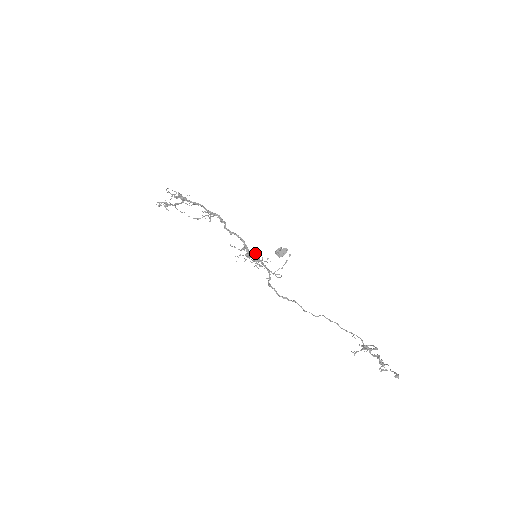
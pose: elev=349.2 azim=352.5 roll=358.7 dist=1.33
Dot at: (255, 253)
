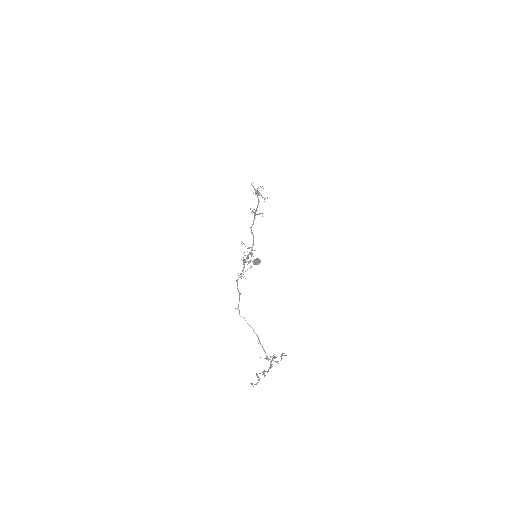
Dot at: (244, 255)
